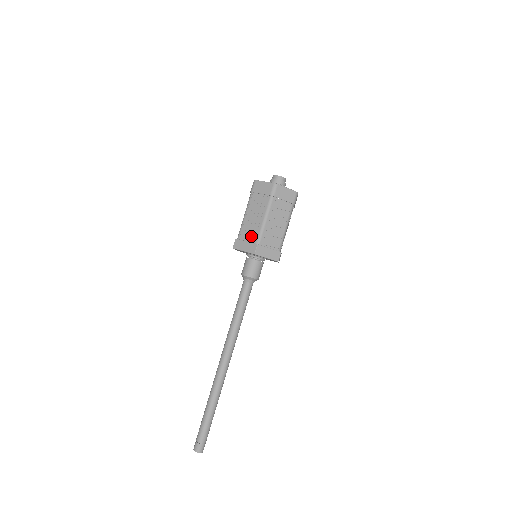
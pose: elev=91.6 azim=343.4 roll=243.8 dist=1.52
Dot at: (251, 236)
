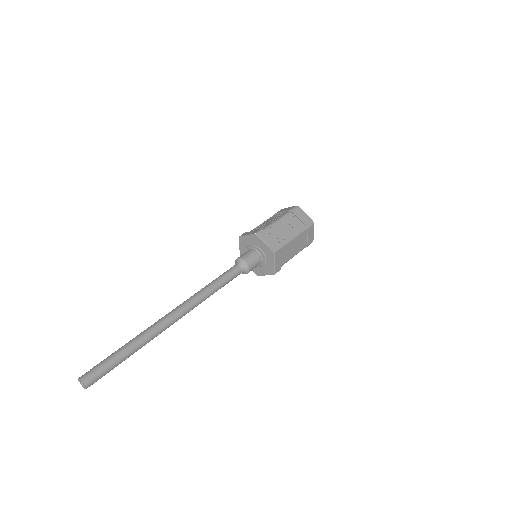
Dot at: (259, 229)
